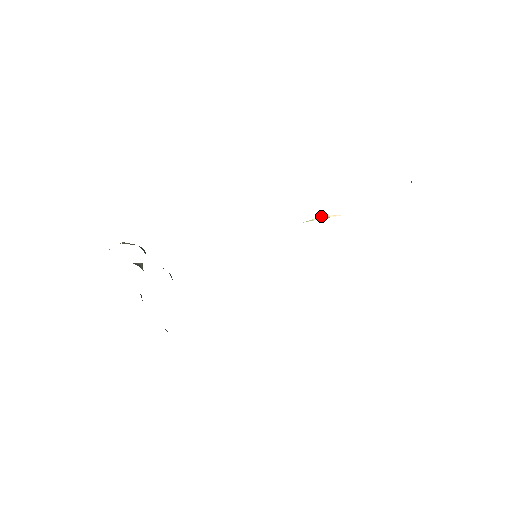
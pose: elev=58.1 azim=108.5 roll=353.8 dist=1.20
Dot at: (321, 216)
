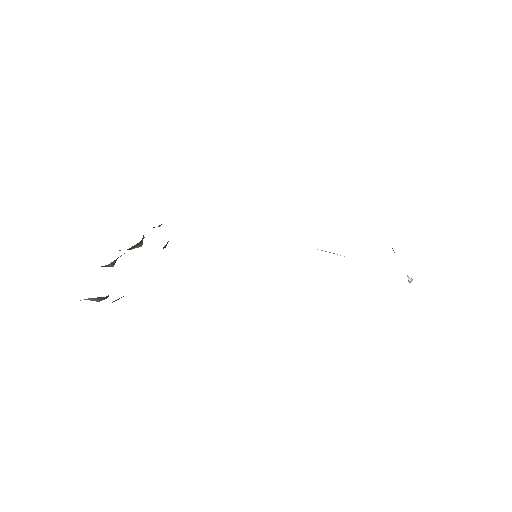
Dot at: occluded
